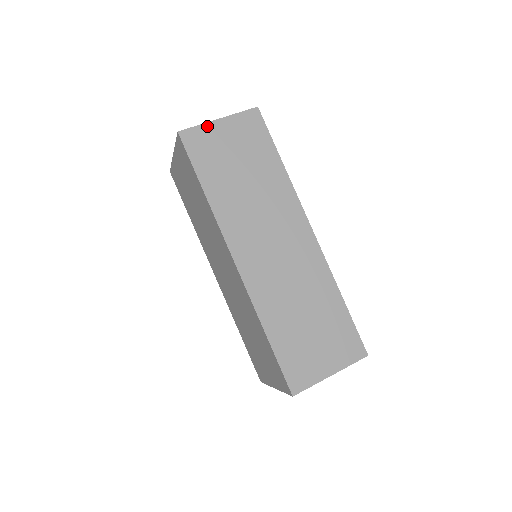
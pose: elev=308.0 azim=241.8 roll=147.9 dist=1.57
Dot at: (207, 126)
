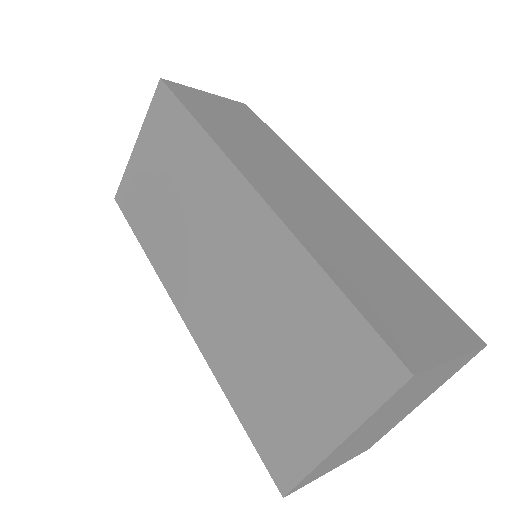
Dot at: (194, 90)
